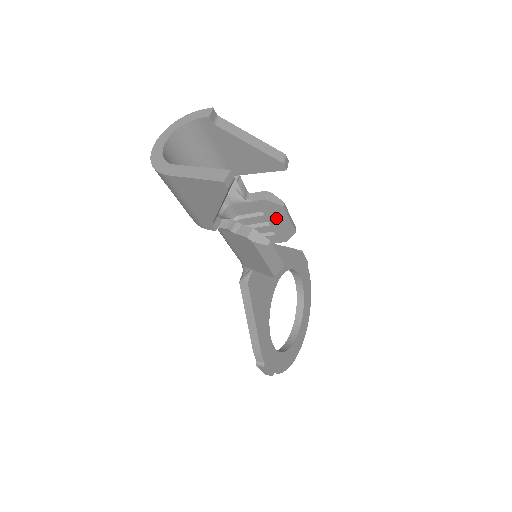
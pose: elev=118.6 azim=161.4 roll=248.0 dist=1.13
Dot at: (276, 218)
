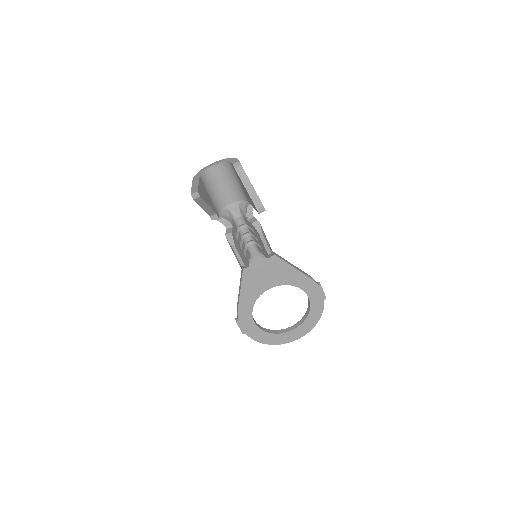
Dot at: (259, 239)
